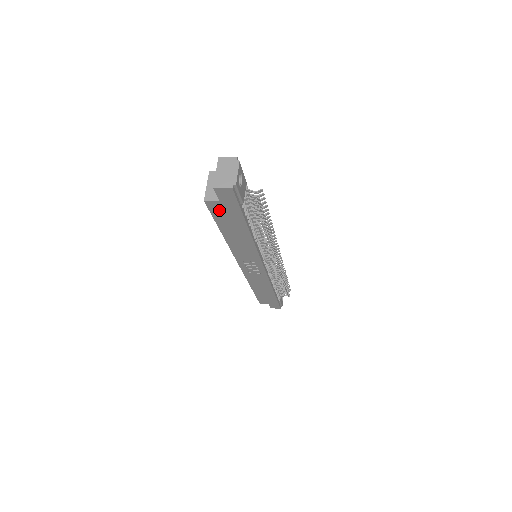
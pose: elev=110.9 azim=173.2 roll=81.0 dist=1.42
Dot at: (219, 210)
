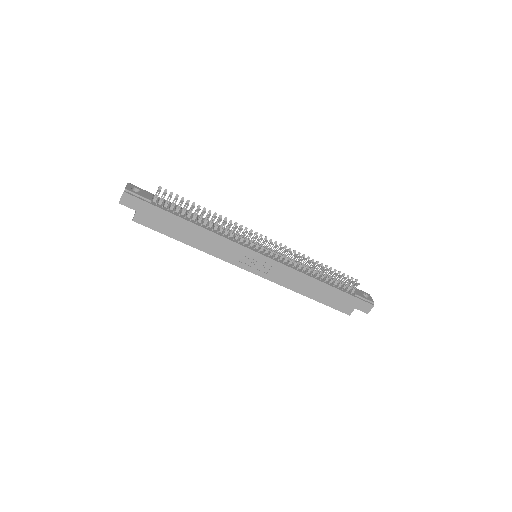
Dot at: (148, 220)
